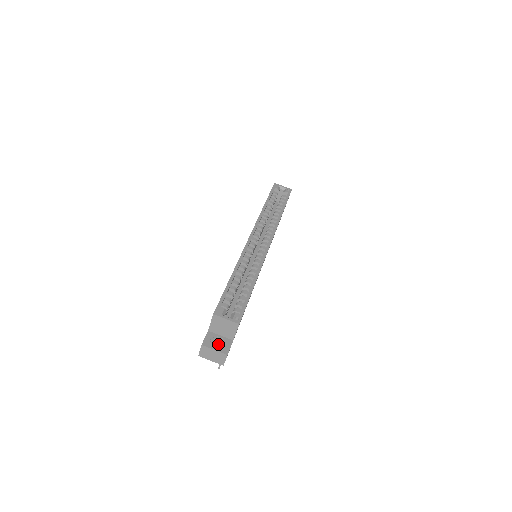
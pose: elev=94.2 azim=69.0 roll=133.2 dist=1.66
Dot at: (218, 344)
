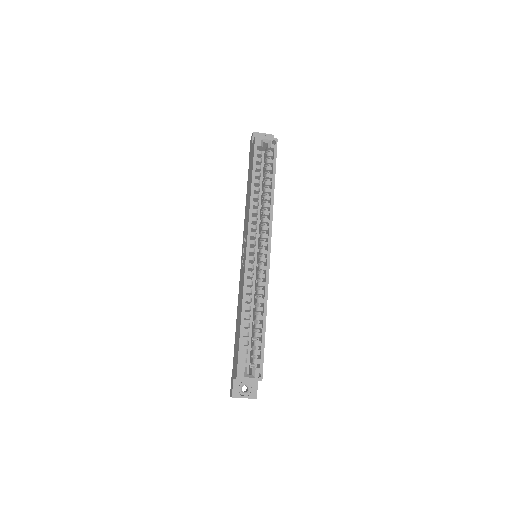
Dot at: (245, 385)
